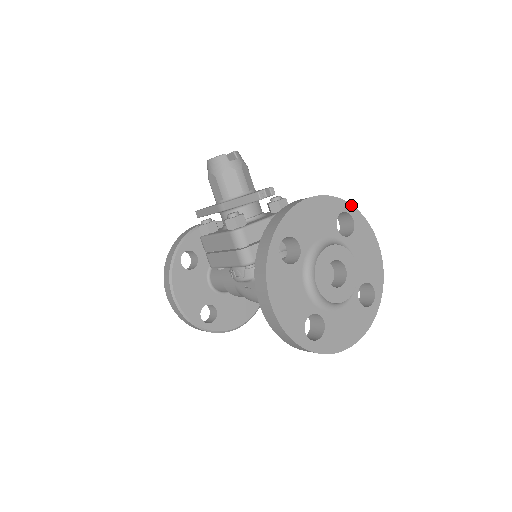
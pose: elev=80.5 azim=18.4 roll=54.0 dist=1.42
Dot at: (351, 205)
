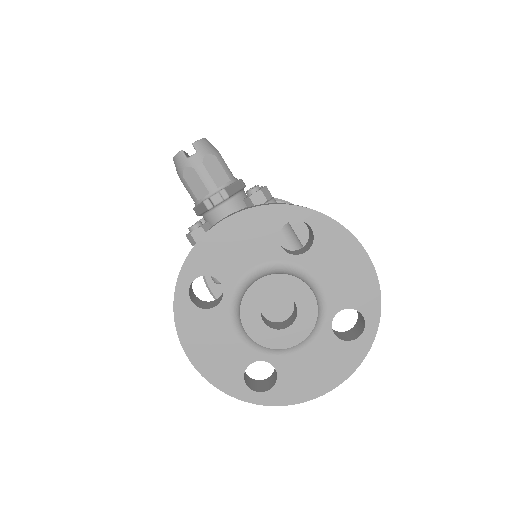
Dot at: (304, 208)
